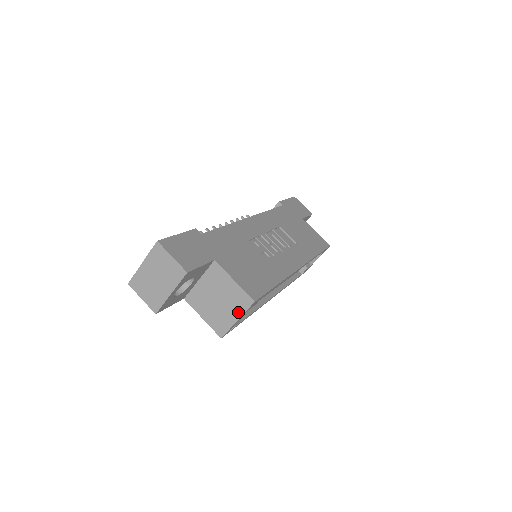
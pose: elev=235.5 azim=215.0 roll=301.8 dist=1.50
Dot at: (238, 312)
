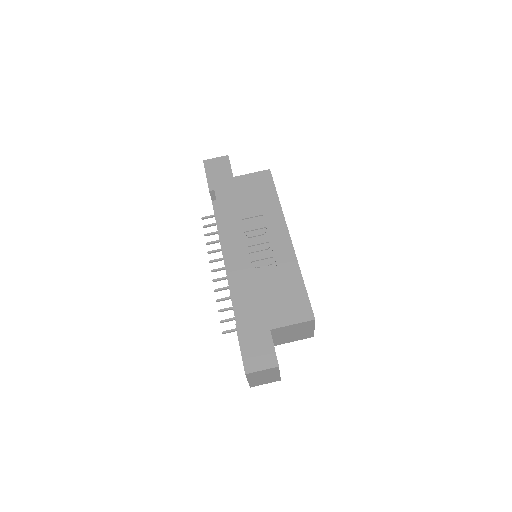
Dot at: (311, 327)
